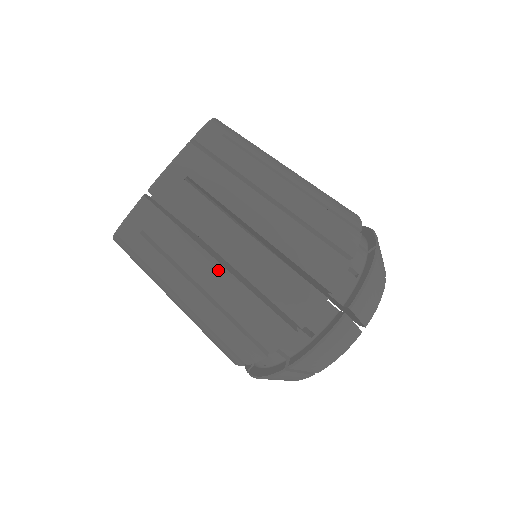
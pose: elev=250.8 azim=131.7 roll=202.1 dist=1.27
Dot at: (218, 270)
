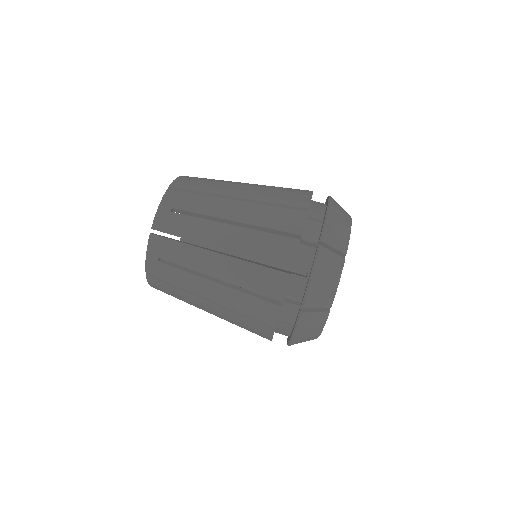
Dot at: (217, 258)
